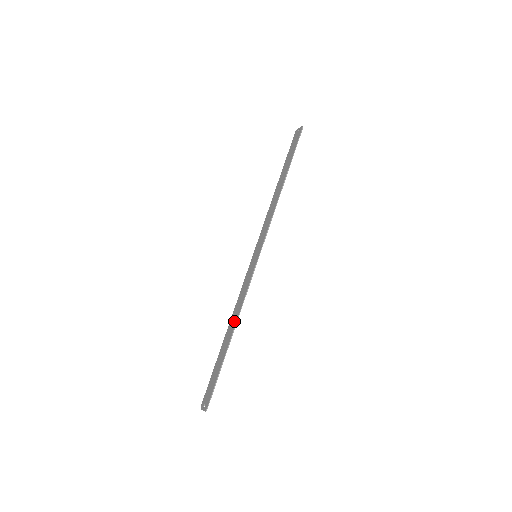
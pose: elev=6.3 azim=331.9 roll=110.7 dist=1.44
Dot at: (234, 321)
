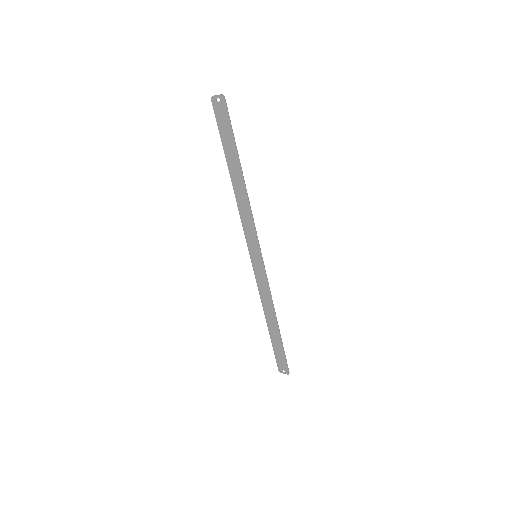
Dot at: (272, 314)
